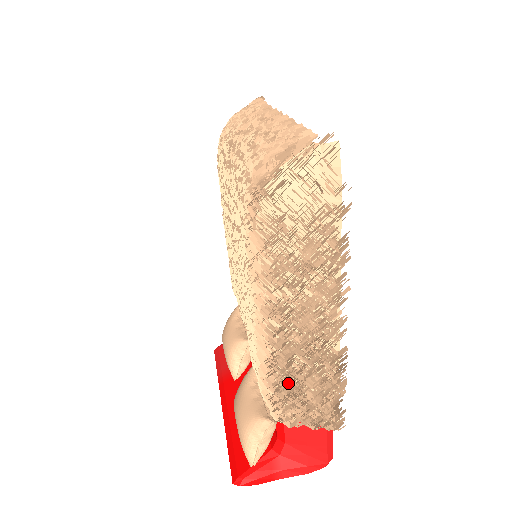
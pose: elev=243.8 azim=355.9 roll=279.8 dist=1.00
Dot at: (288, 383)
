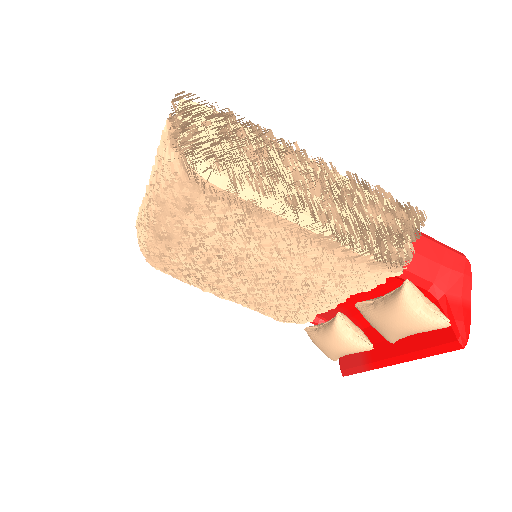
Dot at: (365, 233)
